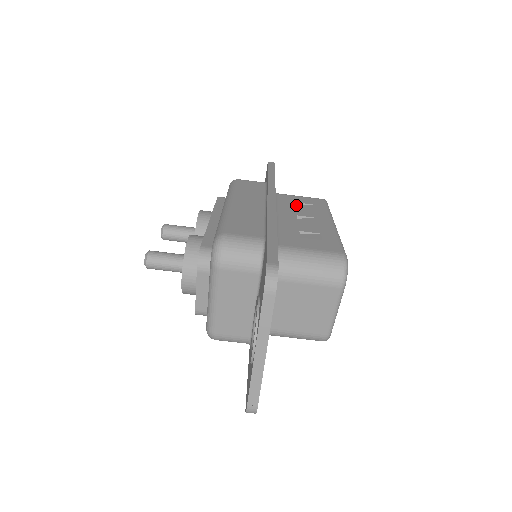
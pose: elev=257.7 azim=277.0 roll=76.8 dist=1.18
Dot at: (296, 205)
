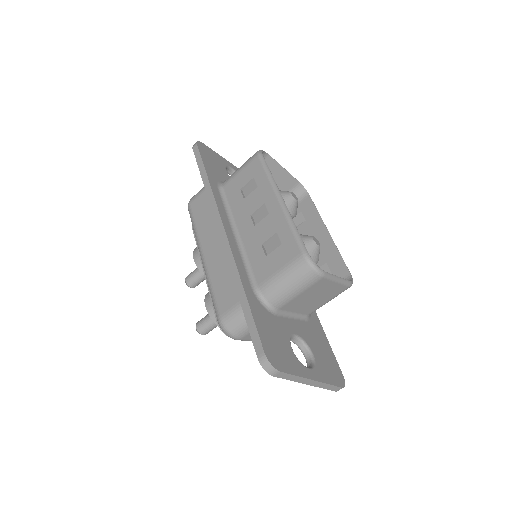
Dot at: (243, 190)
